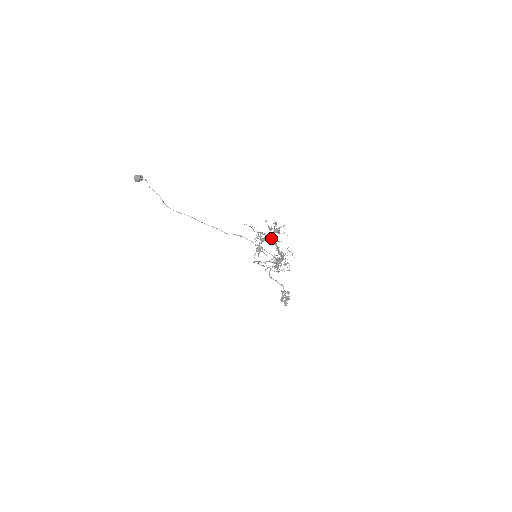
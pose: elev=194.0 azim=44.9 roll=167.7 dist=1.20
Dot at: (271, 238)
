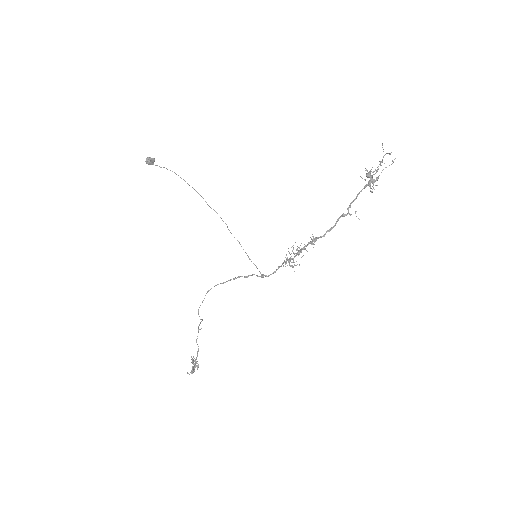
Dot at: (372, 179)
